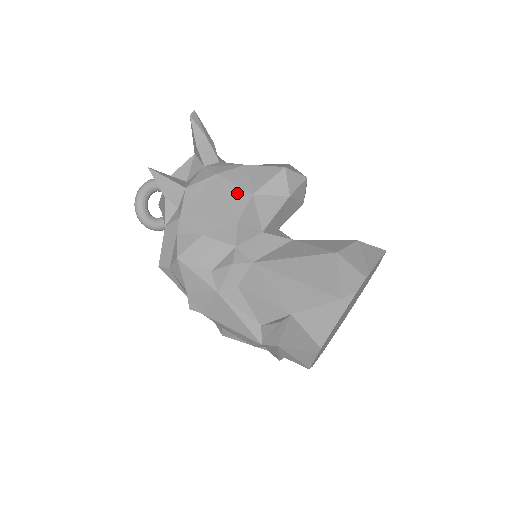
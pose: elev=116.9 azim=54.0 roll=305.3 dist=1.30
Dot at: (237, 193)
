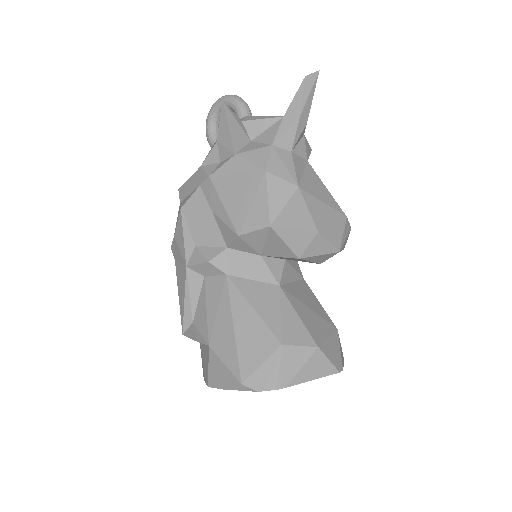
Dot at: (261, 210)
